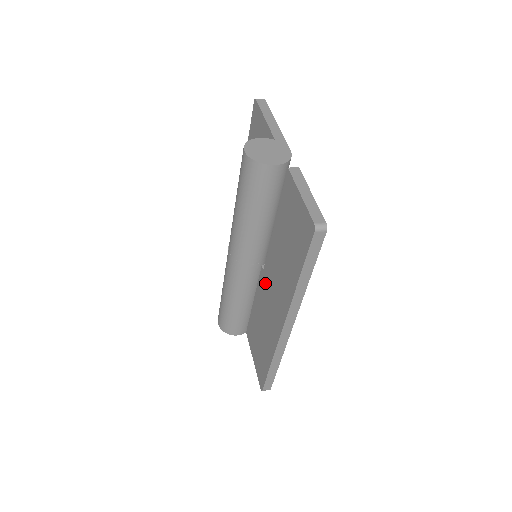
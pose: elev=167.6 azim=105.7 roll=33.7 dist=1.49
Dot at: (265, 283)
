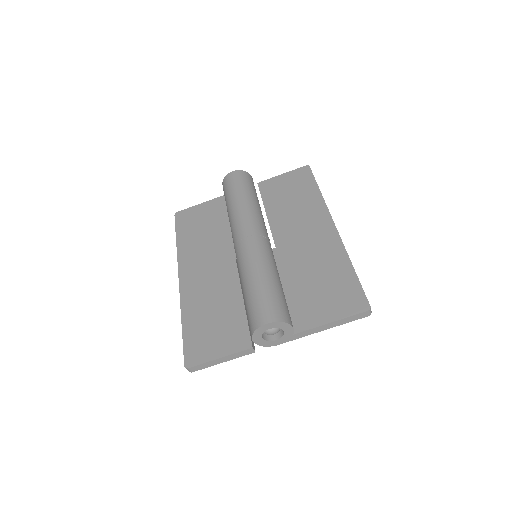
Dot at: (287, 247)
